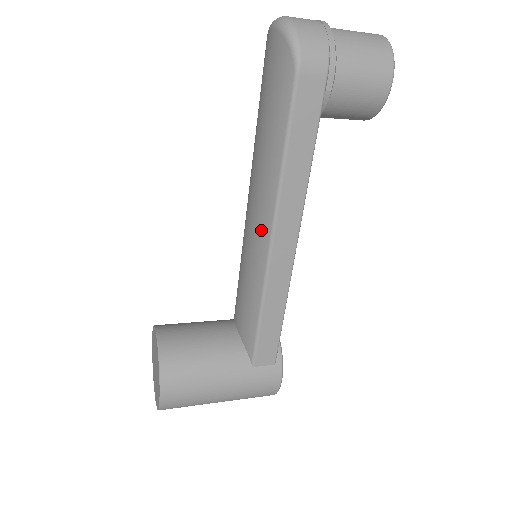
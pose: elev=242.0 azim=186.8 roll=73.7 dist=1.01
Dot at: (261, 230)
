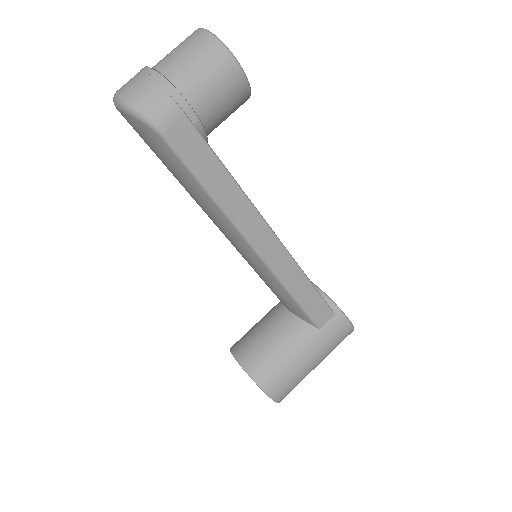
Dot at: (241, 245)
